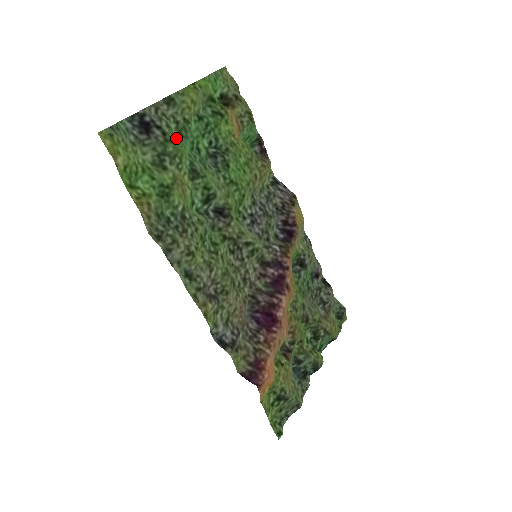
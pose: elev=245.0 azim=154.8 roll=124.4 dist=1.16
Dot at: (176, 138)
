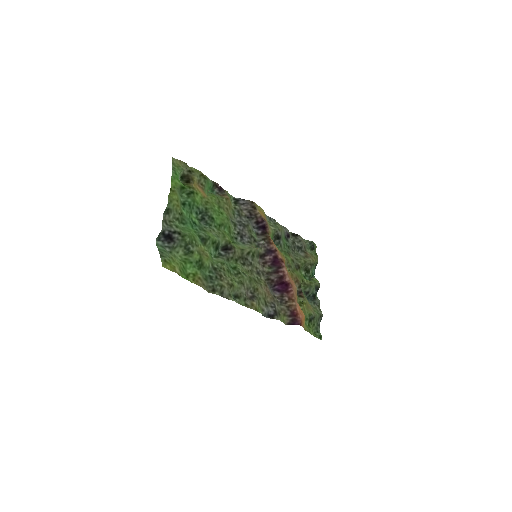
Dot at: (183, 229)
